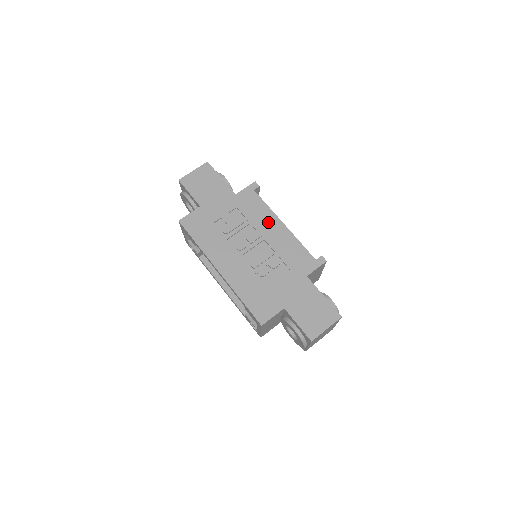
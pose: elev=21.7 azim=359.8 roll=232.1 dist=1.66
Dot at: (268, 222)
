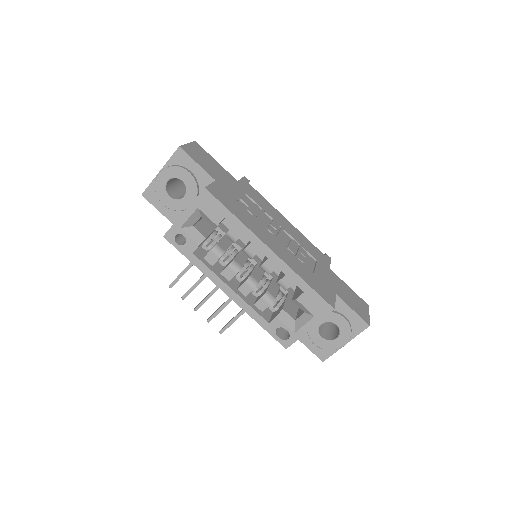
Dot at: (276, 214)
